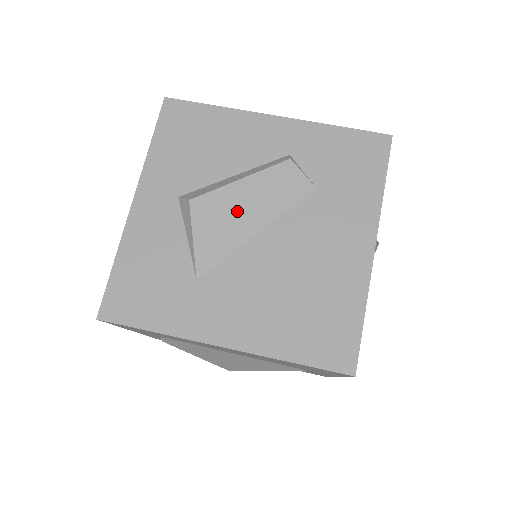
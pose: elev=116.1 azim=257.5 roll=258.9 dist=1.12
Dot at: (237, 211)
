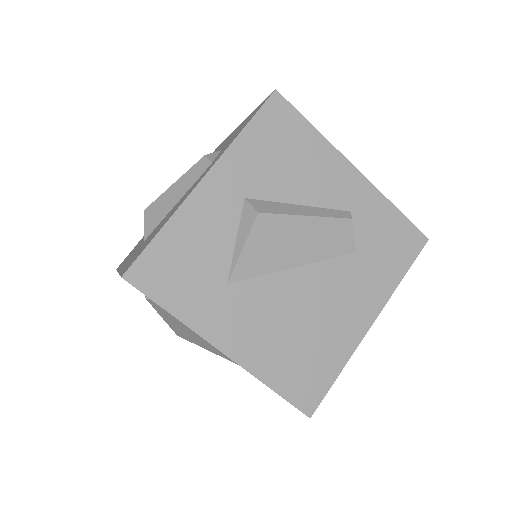
Dot at: (290, 242)
